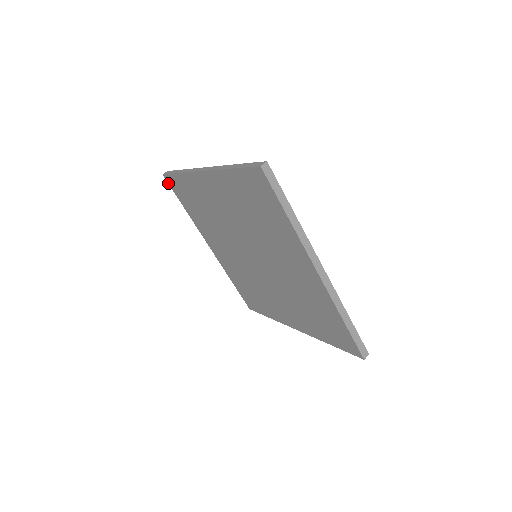
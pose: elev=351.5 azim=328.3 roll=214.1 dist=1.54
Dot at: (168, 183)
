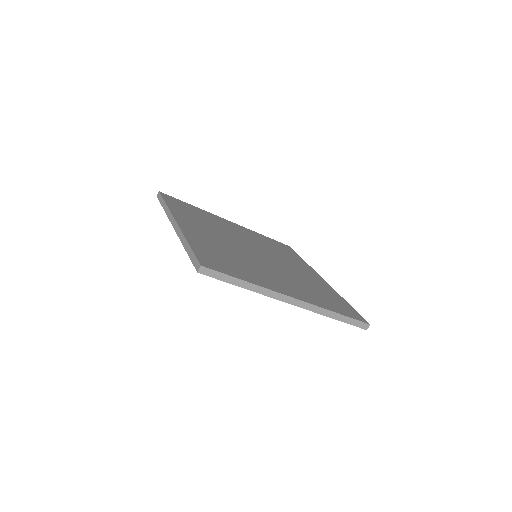
Dot at: occluded
